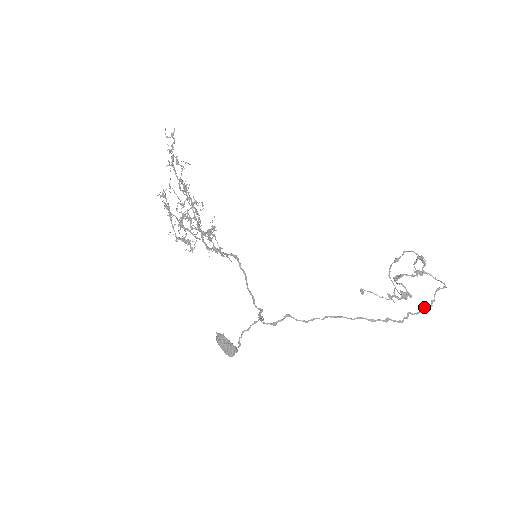
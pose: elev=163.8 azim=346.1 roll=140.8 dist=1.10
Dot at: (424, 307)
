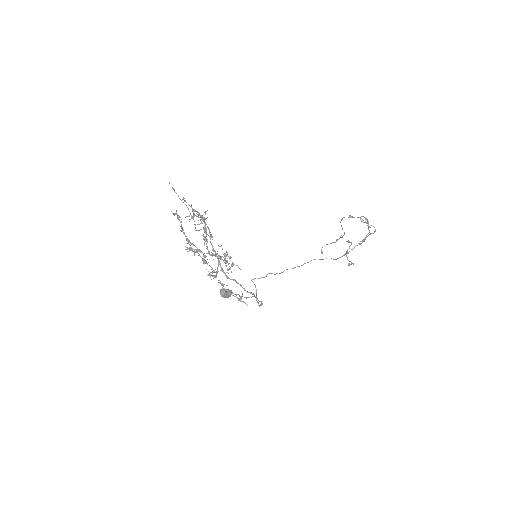
Dot at: occluded
